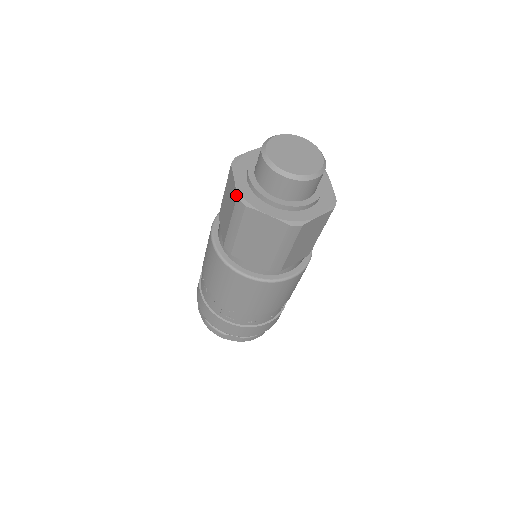
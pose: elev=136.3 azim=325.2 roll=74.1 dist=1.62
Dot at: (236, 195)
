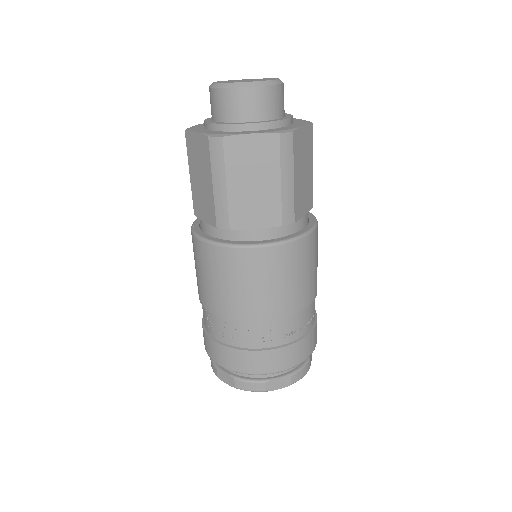
Dot at: (206, 137)
